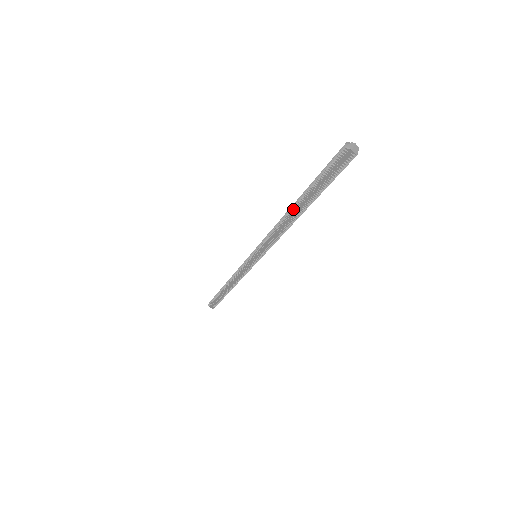
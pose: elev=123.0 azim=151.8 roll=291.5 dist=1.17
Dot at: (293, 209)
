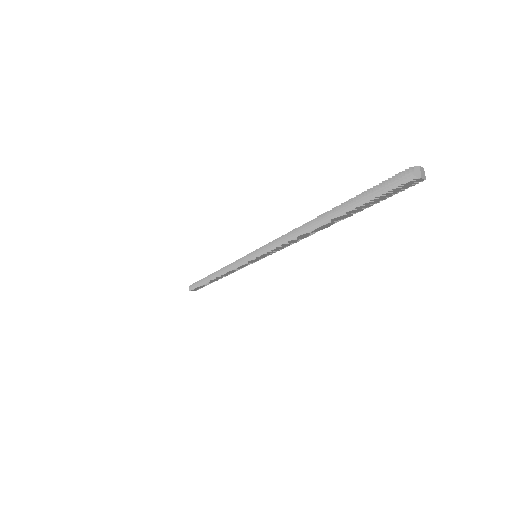
Dot at: (318, 226)
